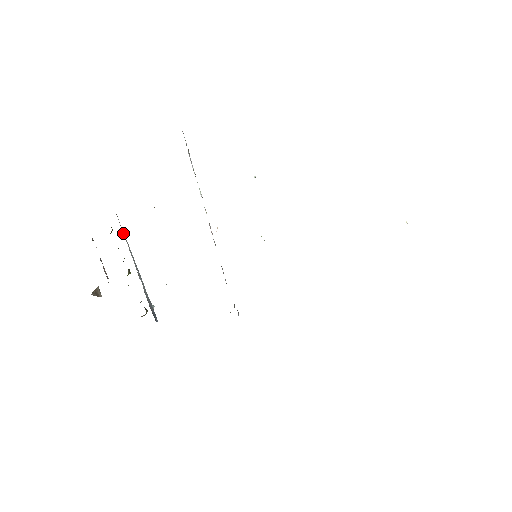
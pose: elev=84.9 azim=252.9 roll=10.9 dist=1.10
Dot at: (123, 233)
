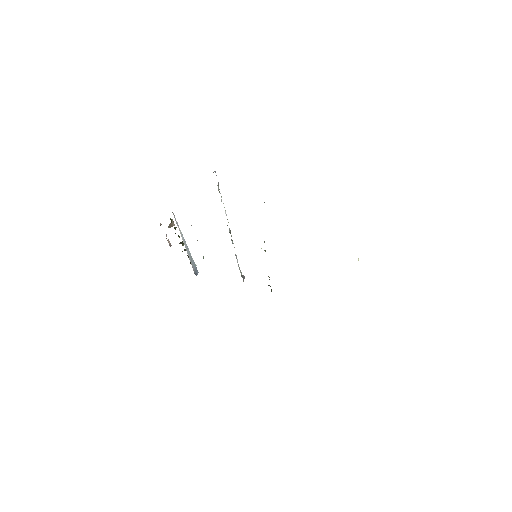
Dot at: occluded
